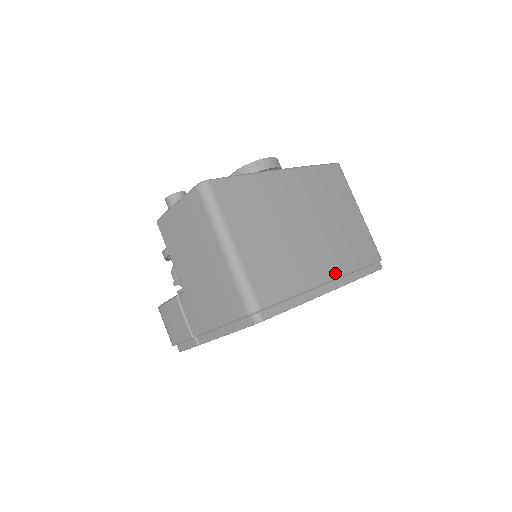
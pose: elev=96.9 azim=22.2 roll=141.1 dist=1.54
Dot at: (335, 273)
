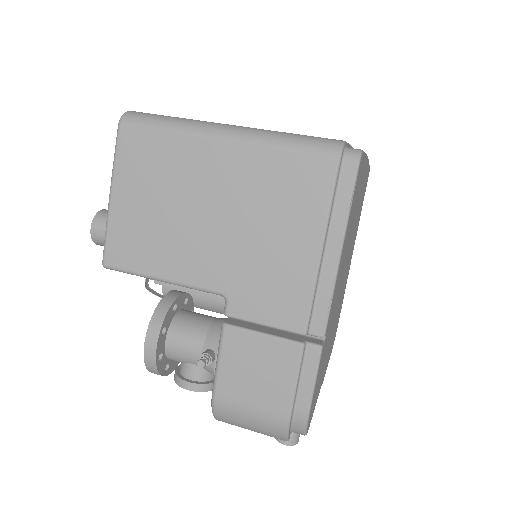
Dot at: occluded
